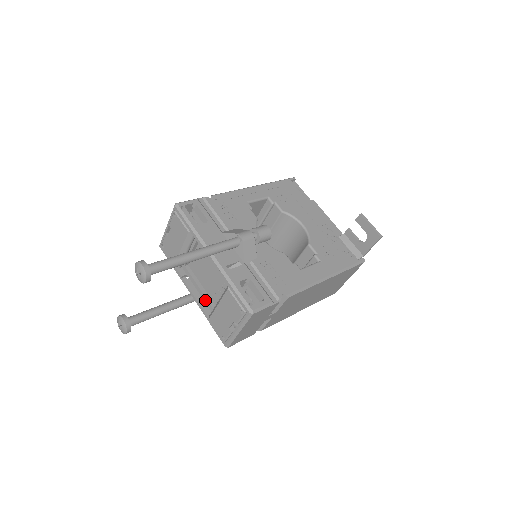
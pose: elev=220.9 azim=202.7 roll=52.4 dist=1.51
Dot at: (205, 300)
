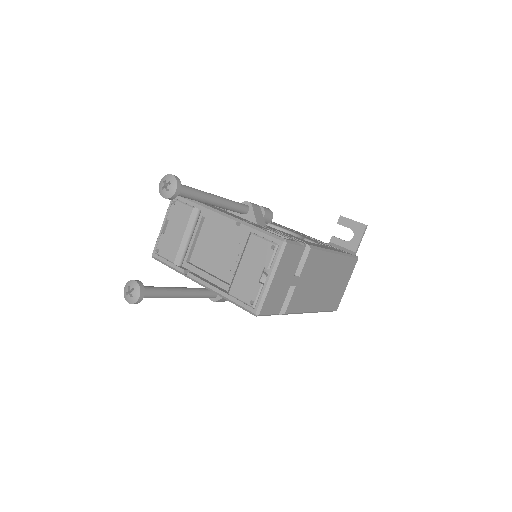
Dot at: (218, 283)
